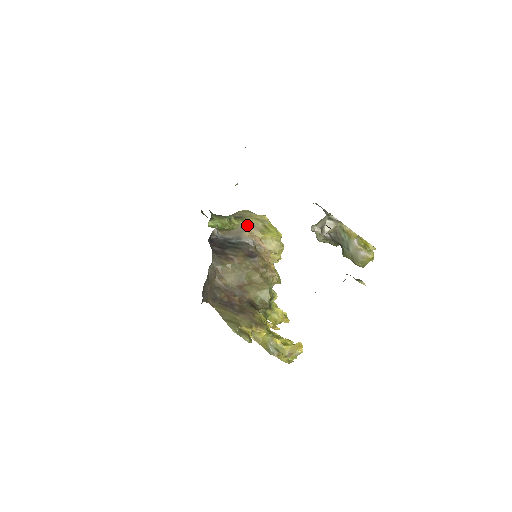
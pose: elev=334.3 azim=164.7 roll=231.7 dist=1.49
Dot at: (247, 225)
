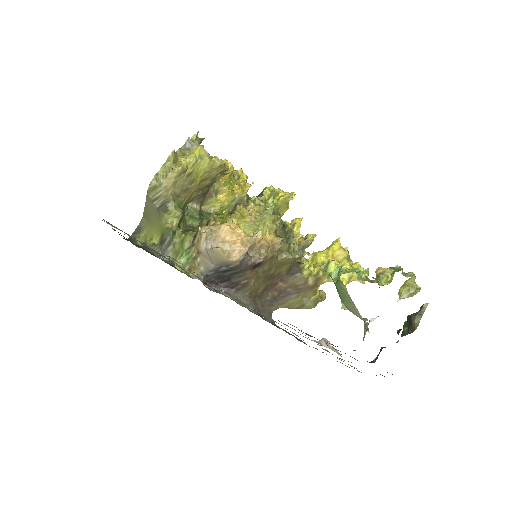
Dot at: (215, 249)
